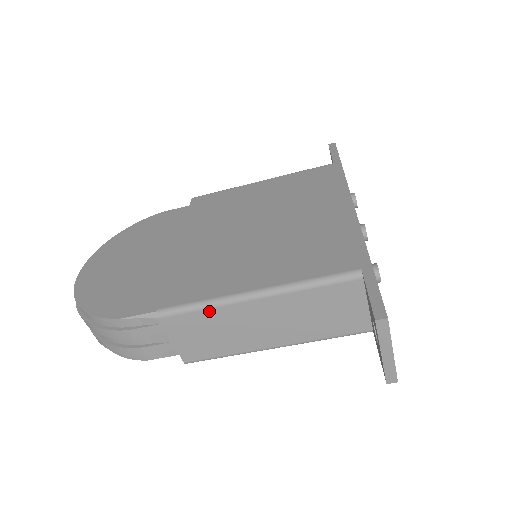
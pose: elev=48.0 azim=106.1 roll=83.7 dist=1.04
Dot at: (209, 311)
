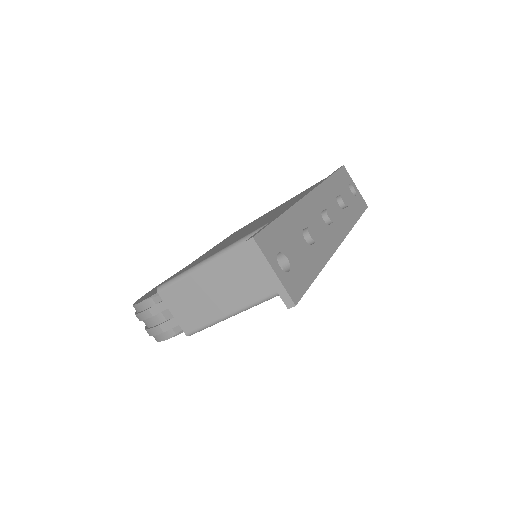
Dot at: (184, 281)
